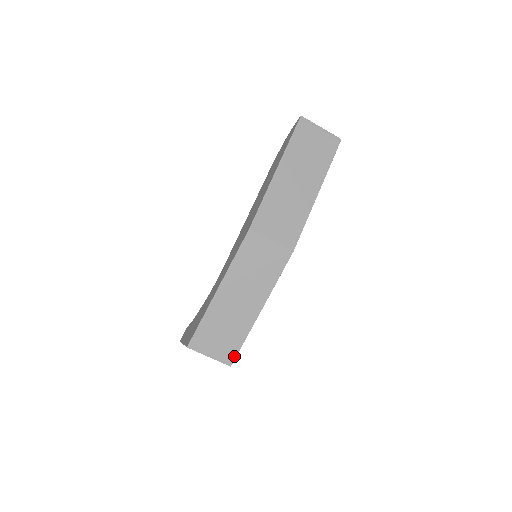
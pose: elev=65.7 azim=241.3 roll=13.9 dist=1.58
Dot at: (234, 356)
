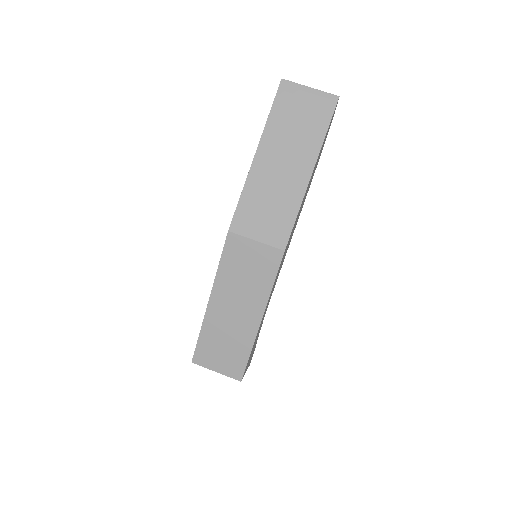
Dot at: (242, 371)
